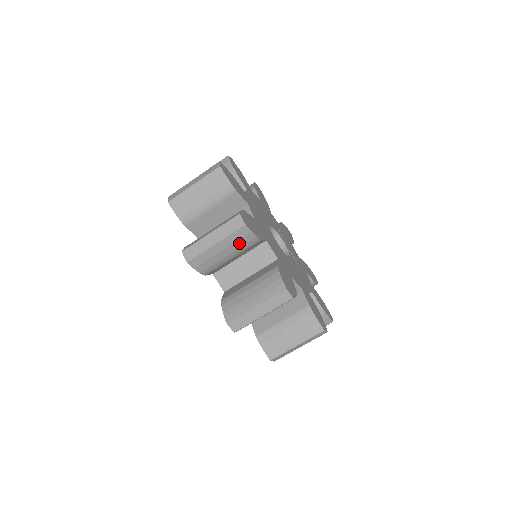
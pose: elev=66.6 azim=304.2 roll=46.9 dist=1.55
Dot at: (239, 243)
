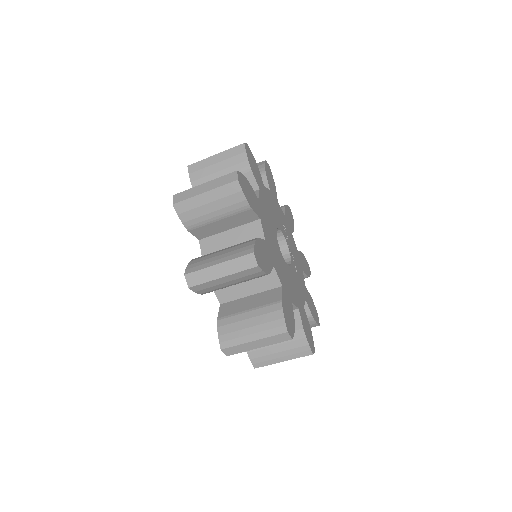
Dot at: (247, 277)
